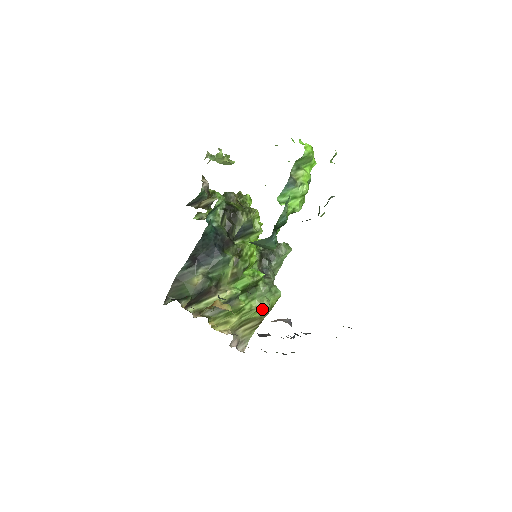
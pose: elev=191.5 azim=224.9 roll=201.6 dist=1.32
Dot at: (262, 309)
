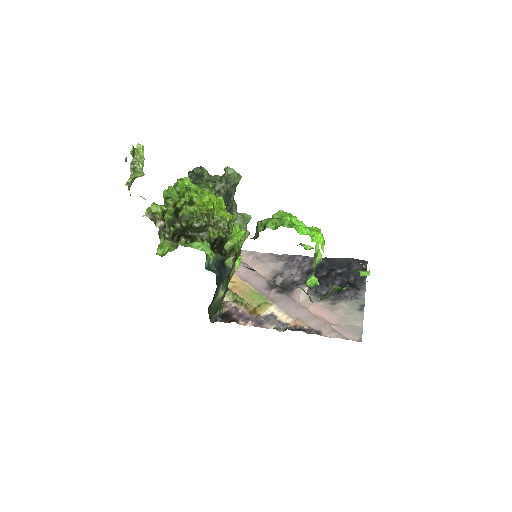
Dot at: (245, 239)
